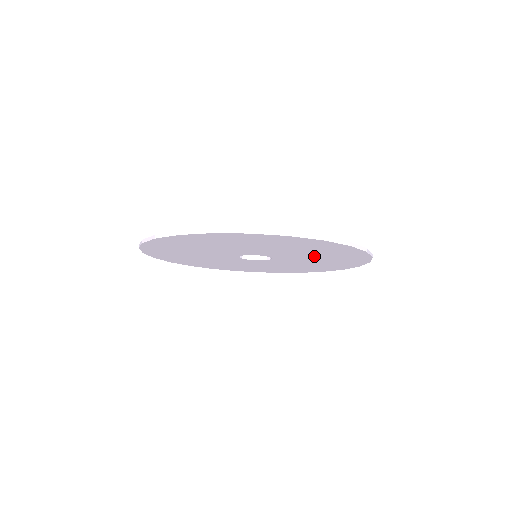
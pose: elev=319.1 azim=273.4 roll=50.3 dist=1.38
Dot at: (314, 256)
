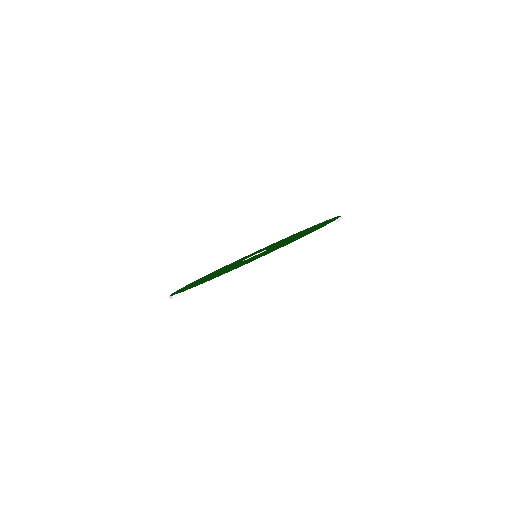
Dot at: occluded
